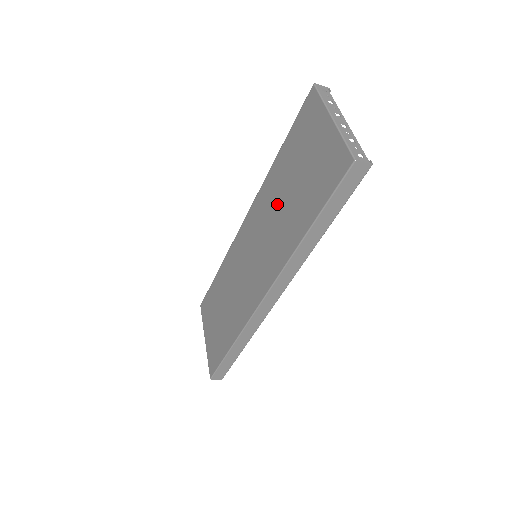
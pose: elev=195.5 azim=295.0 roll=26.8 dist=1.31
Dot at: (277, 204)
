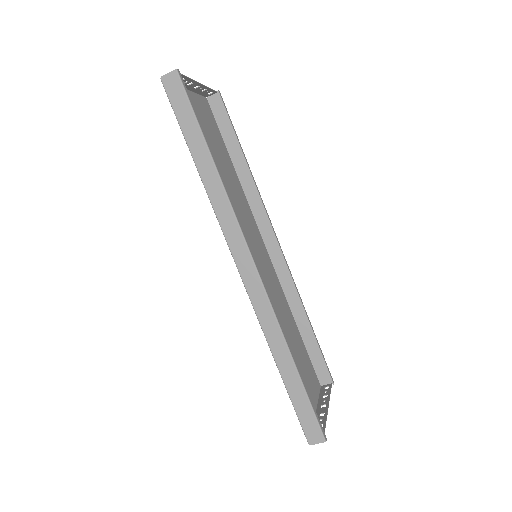
Dot at: (229, 192)
